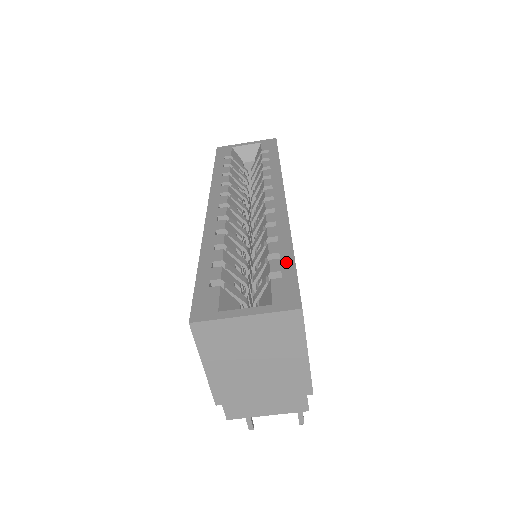
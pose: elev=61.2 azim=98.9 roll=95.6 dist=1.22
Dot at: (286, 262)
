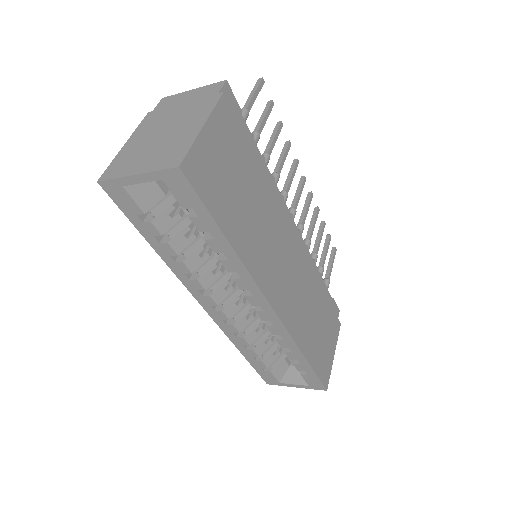
Dot at: (306, 368)
